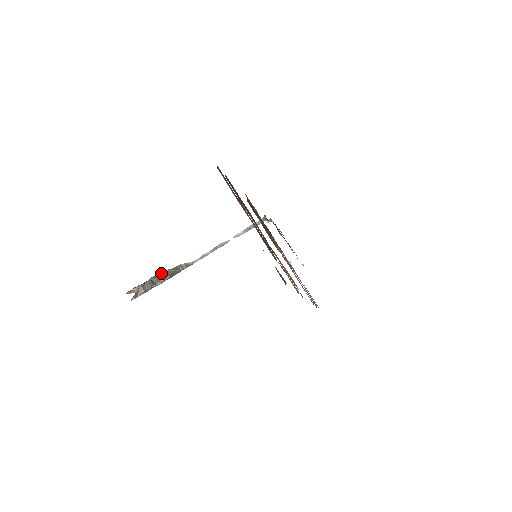
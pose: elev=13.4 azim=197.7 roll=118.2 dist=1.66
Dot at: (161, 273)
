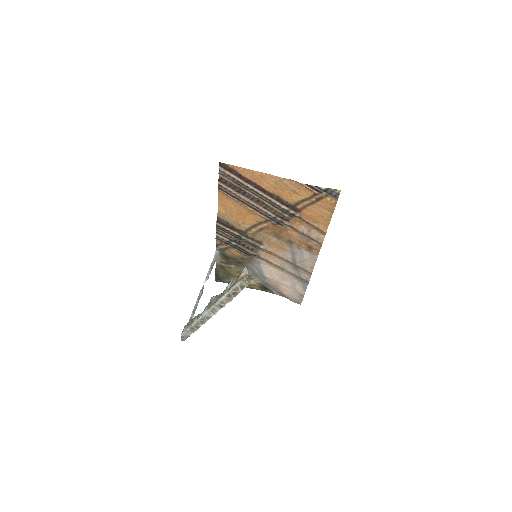
Dot at: (213, 296)
